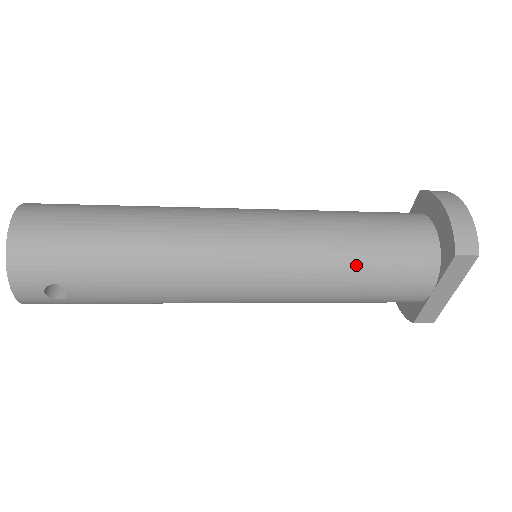
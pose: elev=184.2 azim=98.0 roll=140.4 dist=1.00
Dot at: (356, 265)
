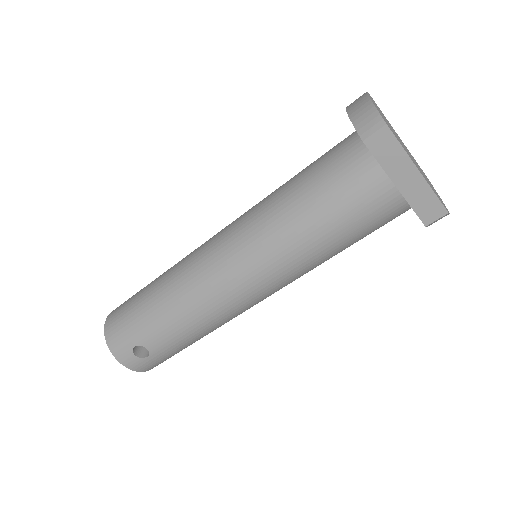
Dot at: (302, 211)
